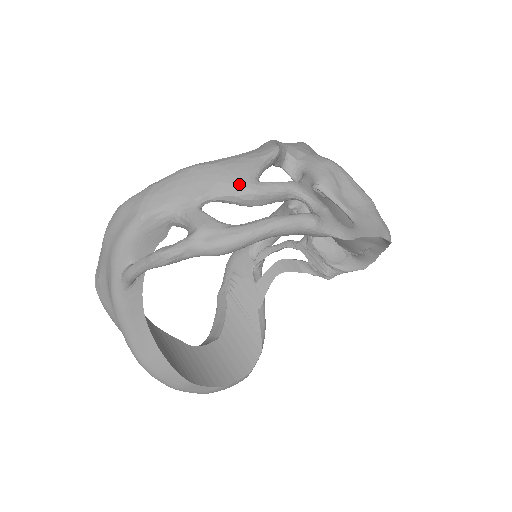
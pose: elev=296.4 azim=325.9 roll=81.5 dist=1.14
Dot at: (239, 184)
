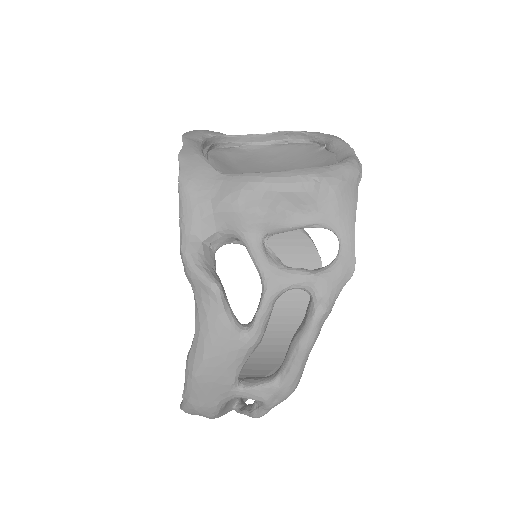
Dot at: (241, 353)
